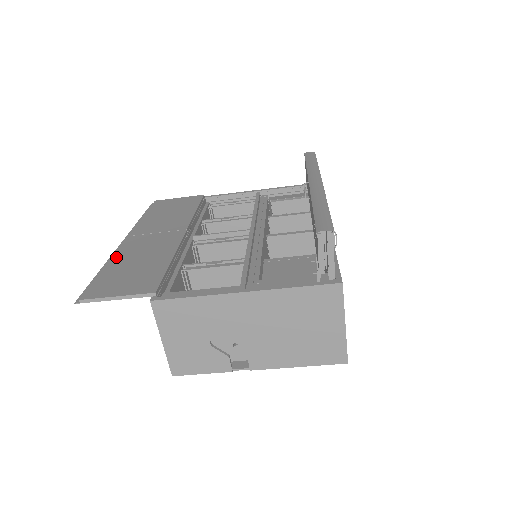
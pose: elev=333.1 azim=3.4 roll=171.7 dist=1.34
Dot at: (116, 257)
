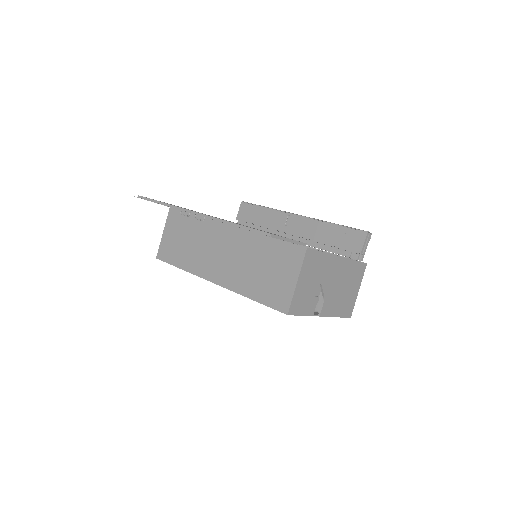
Dot at: occluded
